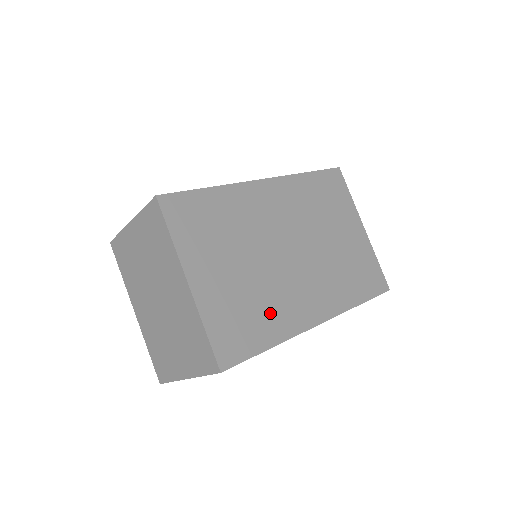
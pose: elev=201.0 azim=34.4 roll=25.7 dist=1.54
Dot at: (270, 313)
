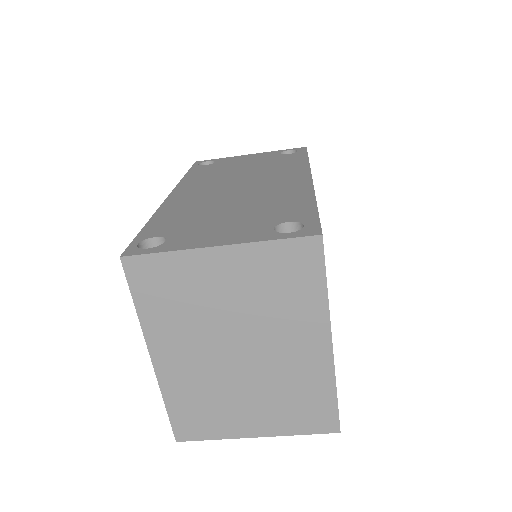
Dot at: occluded
